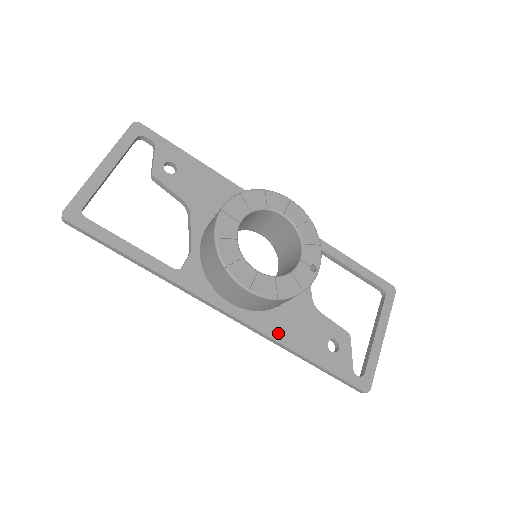
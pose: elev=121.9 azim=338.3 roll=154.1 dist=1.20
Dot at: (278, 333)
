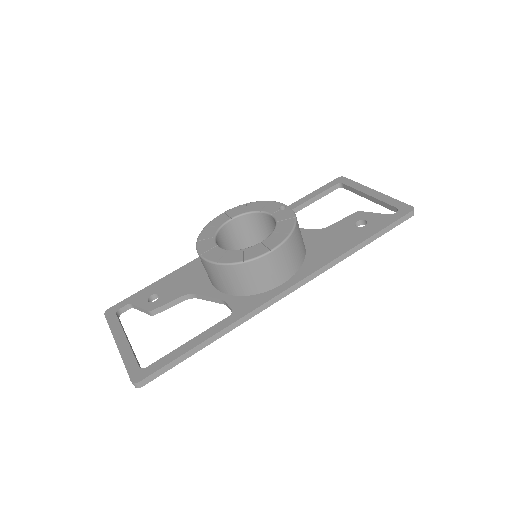
Dot at: (327, 258)
